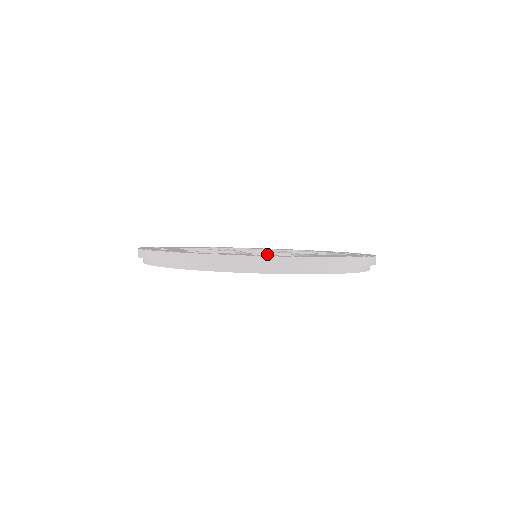
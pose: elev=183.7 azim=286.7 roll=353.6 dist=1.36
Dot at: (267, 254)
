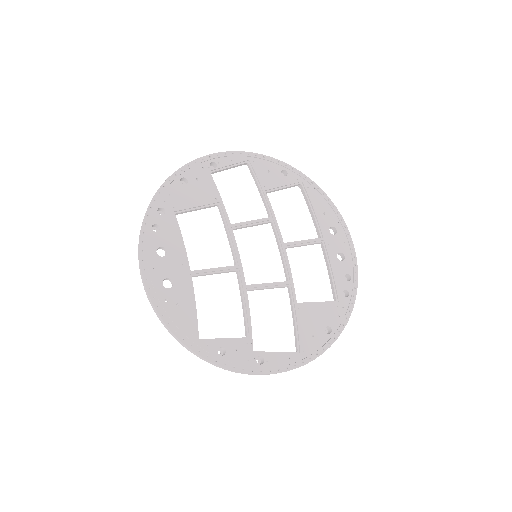
Dot at: (266, 288)
